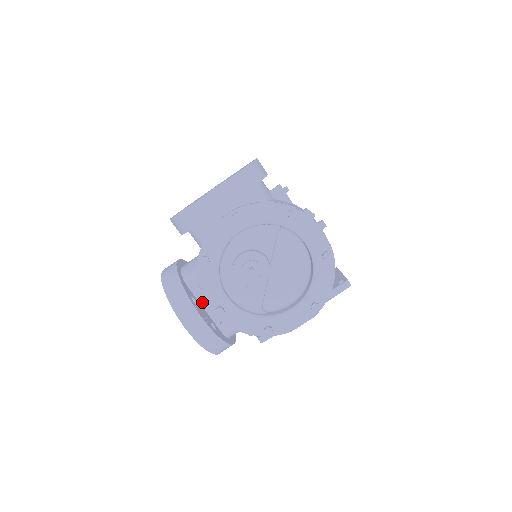
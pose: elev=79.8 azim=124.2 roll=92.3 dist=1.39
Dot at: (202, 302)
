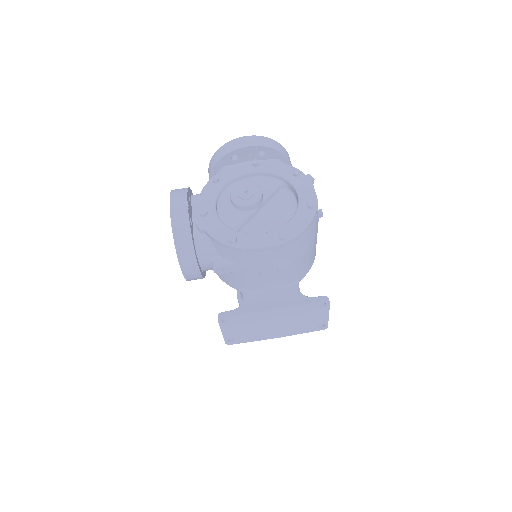
Dot at: (194, 211)
